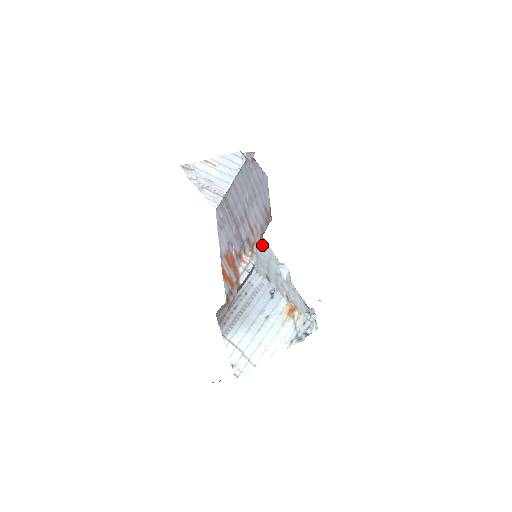
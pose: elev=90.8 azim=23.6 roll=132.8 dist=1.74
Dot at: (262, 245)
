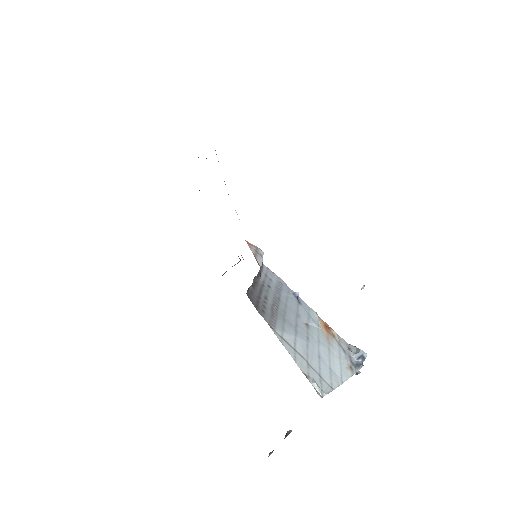
Dot at: occluded
